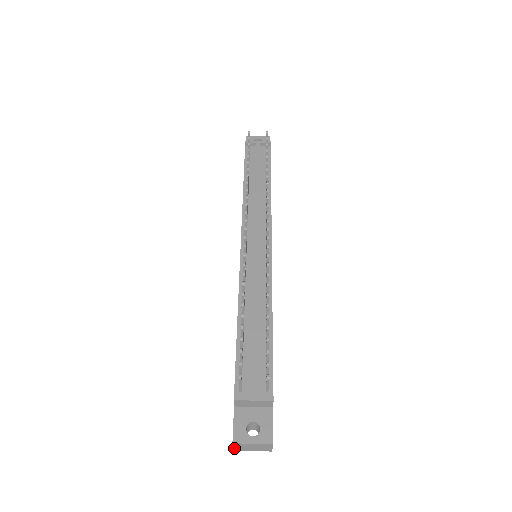
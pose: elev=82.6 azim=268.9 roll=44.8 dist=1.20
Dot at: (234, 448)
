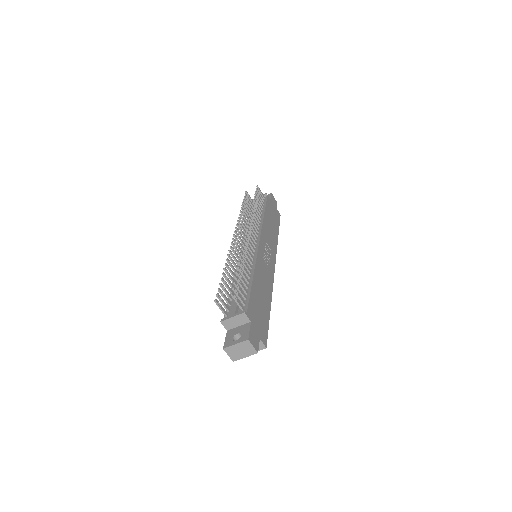
Dot at: (230, 357)
